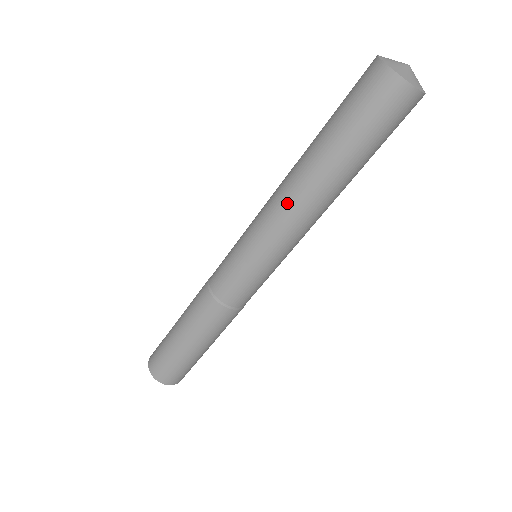
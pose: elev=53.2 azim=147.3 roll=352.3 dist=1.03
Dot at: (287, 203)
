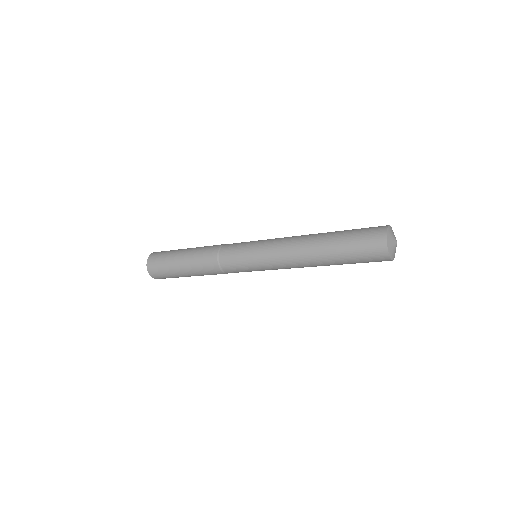
Dot at: (294, 255)
